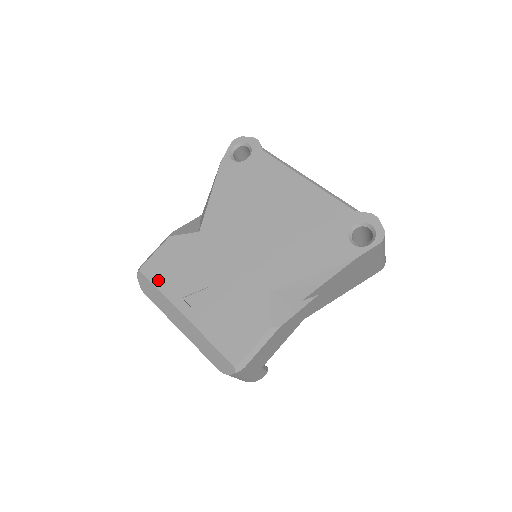
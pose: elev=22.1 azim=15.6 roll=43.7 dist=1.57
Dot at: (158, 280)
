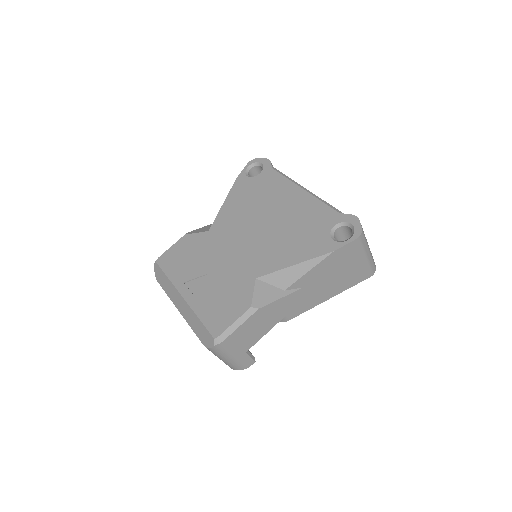
Dot at: (168, 268)
